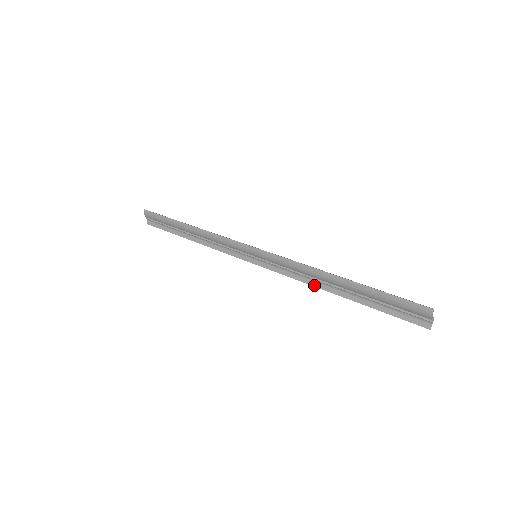
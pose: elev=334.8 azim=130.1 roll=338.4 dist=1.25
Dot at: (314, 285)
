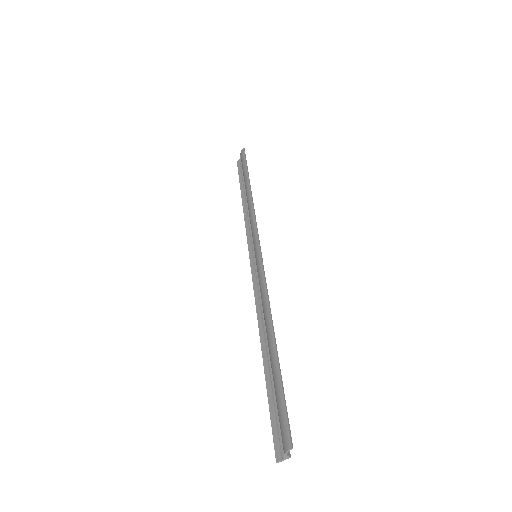
Dot at: (259, 323)
